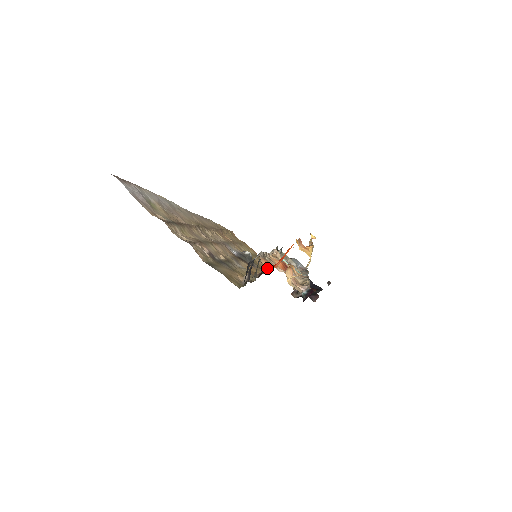
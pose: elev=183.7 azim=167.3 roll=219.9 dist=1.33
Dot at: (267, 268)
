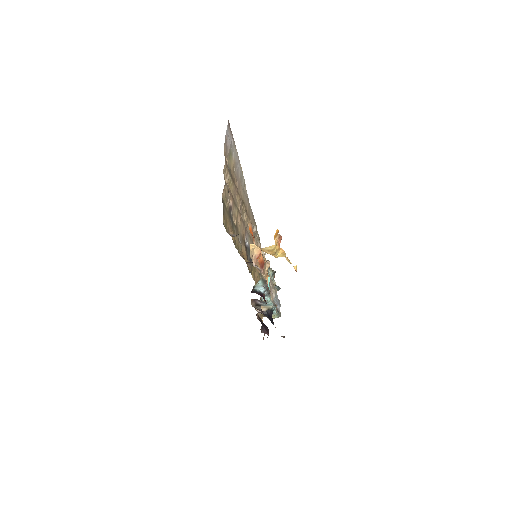
Dot at: occluded
